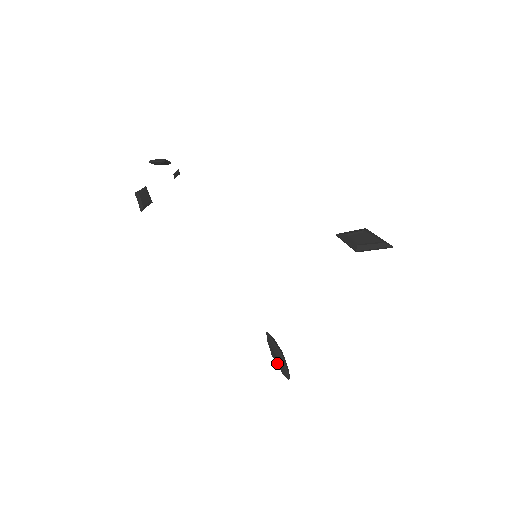
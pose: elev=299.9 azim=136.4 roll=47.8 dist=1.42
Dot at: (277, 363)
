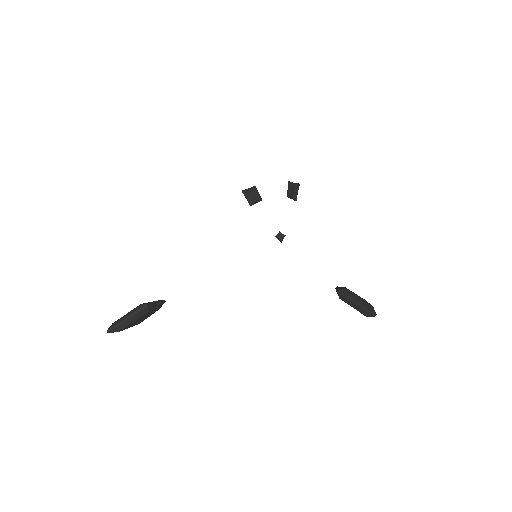
Dot at: occluded
